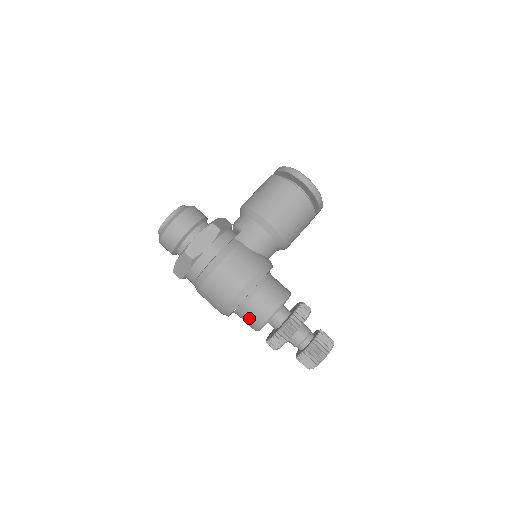
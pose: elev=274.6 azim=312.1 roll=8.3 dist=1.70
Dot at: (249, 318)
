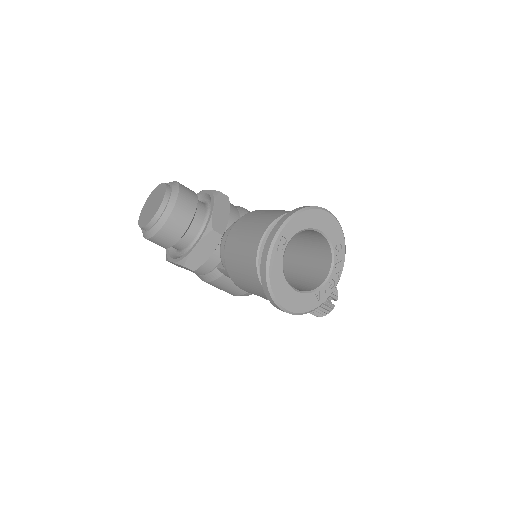
Dot at: occluded
